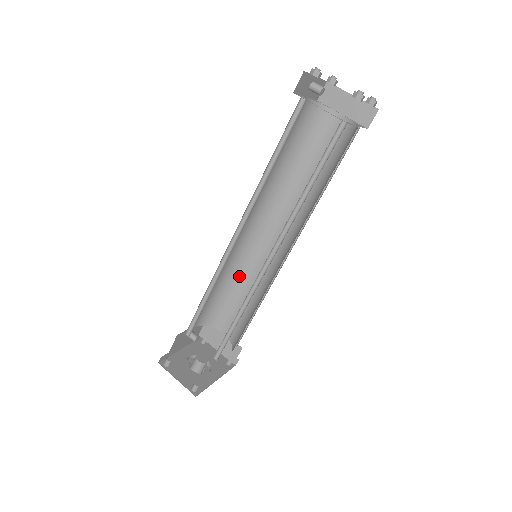
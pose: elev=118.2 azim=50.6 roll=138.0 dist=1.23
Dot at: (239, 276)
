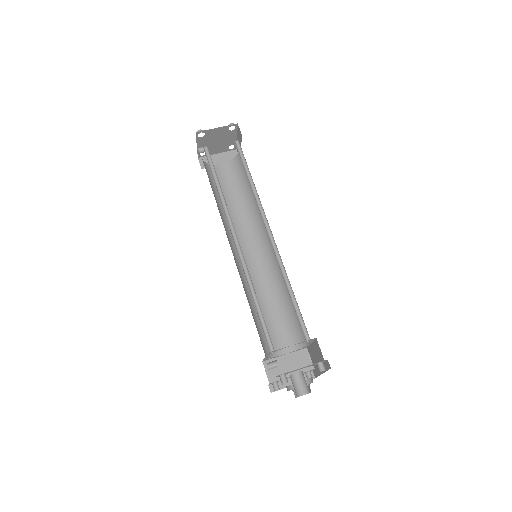
Dot at: occluded
